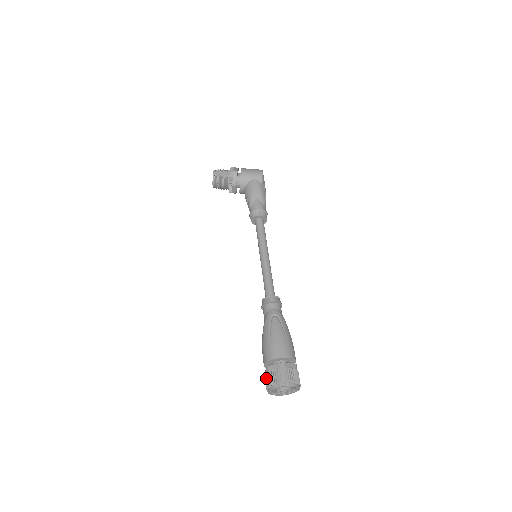
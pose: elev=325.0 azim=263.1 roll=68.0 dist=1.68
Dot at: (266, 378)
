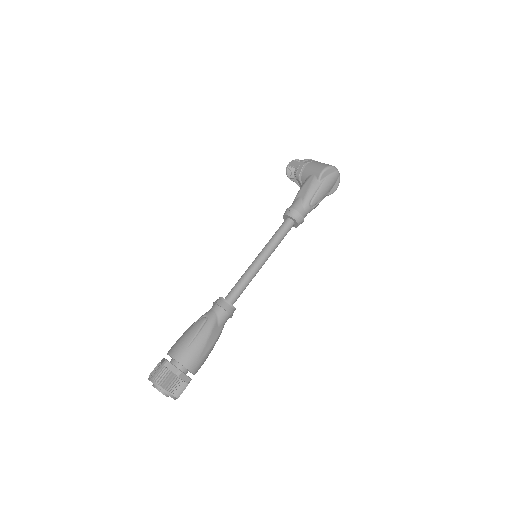
Dot at: occluded
